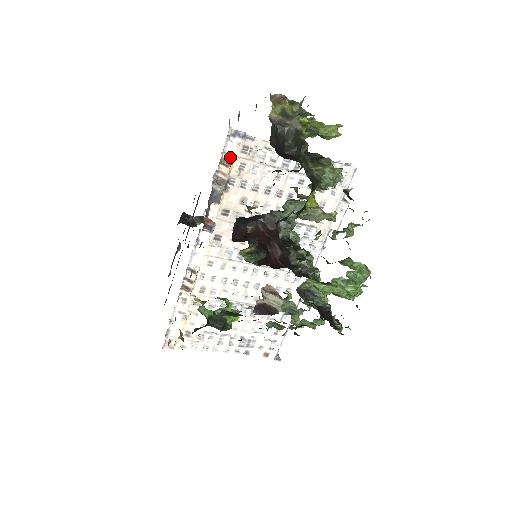
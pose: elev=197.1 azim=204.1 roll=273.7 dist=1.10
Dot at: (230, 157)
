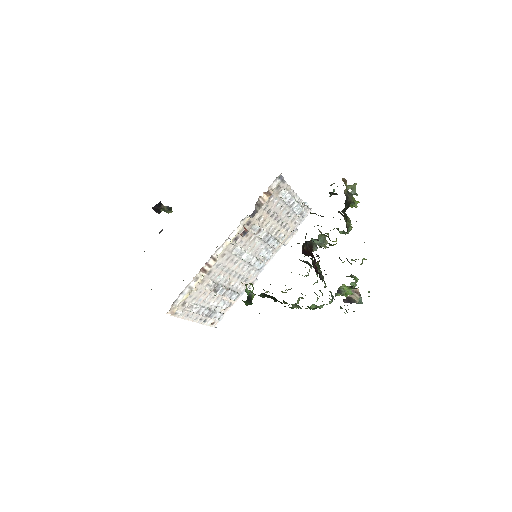
Dot at: (271, 190)
